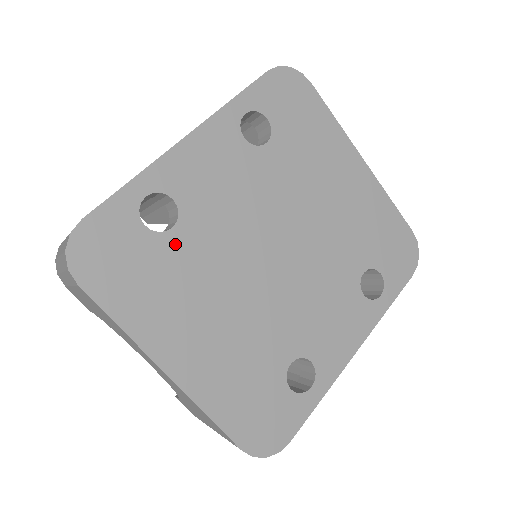
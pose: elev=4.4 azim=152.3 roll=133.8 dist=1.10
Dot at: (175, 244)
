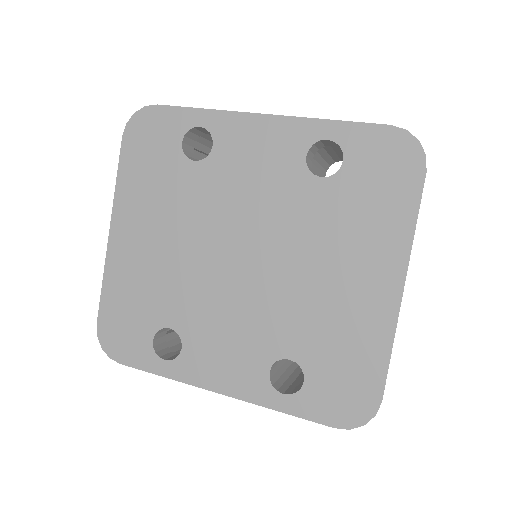
Dot at: (186, 172)
